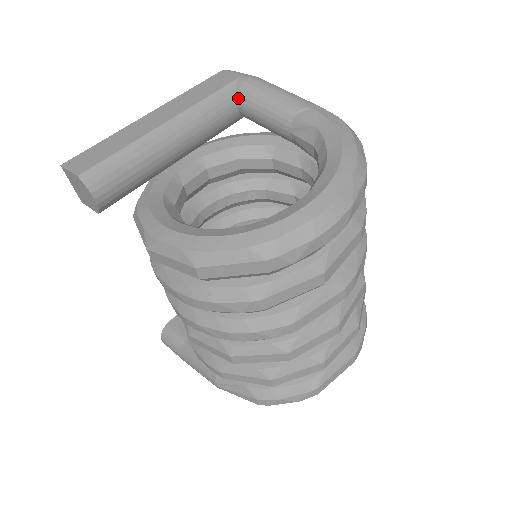
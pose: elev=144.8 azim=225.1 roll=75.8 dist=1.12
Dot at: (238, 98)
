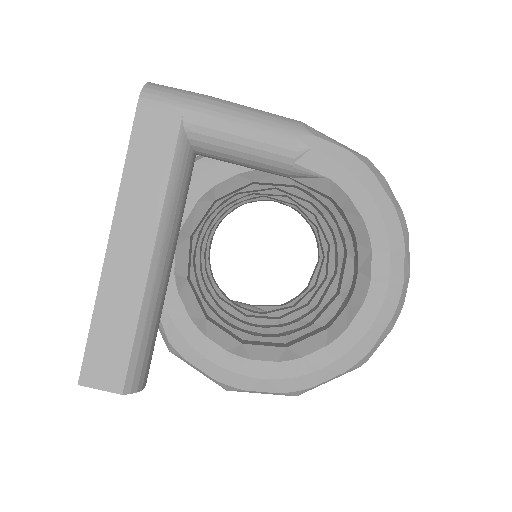
Dot at: (196, 149)
